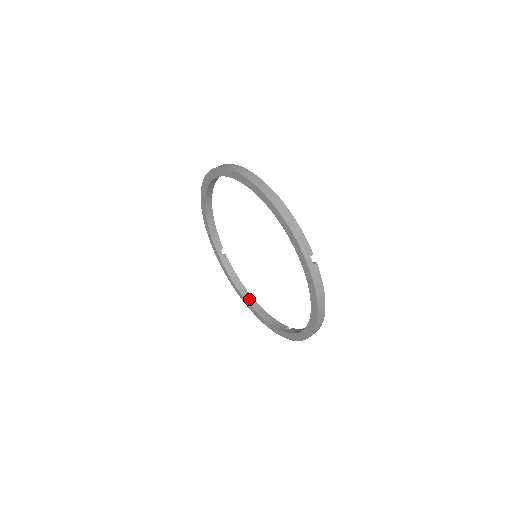
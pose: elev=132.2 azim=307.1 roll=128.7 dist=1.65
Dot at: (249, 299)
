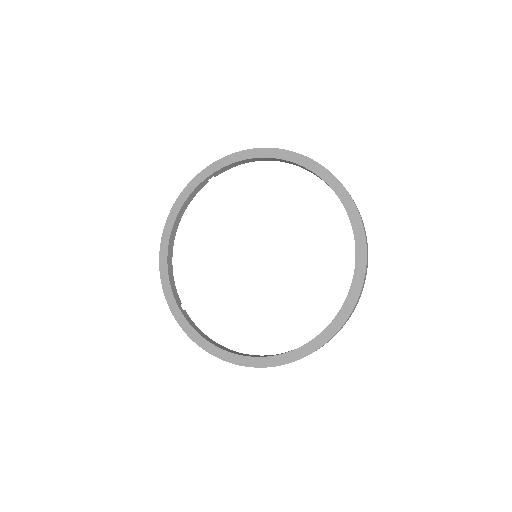
Dot at: (231, 351)
